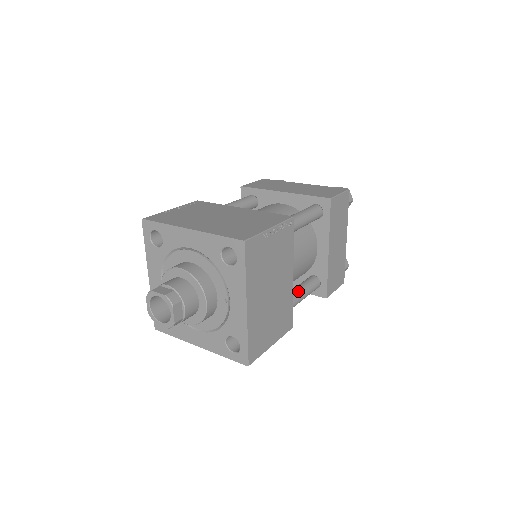
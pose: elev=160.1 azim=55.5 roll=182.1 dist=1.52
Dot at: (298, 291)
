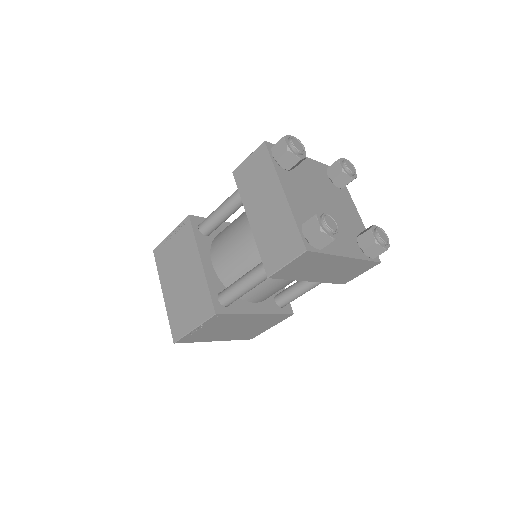
Dot at: (297, 290)
